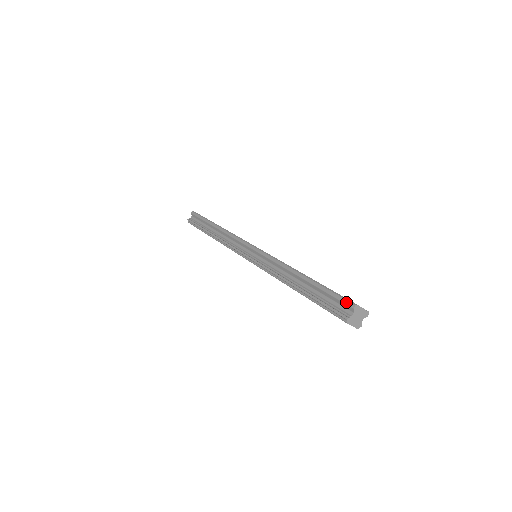
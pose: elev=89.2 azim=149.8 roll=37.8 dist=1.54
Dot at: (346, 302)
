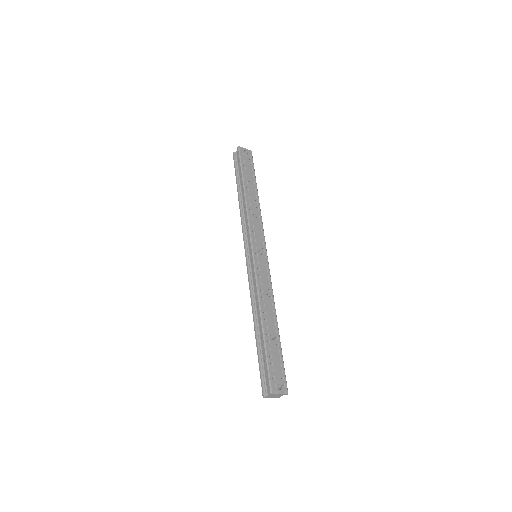
Dot at: (268, 384)
